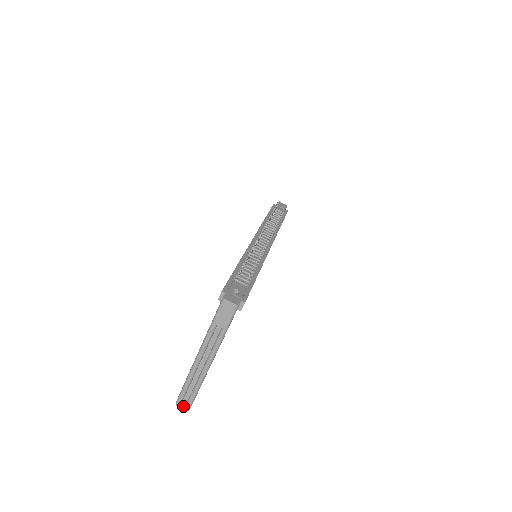
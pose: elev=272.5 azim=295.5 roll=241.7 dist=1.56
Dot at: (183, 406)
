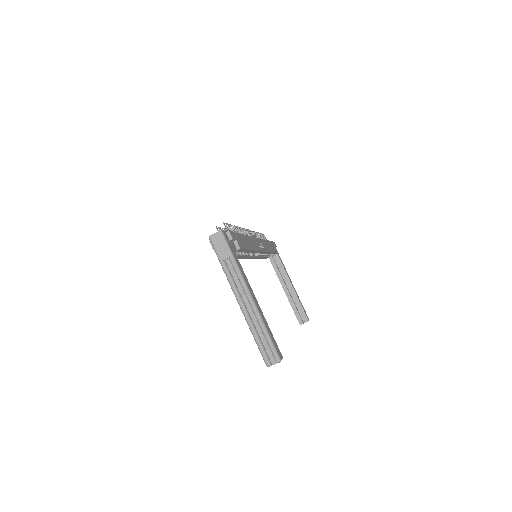
Dot at: (274, 363)
